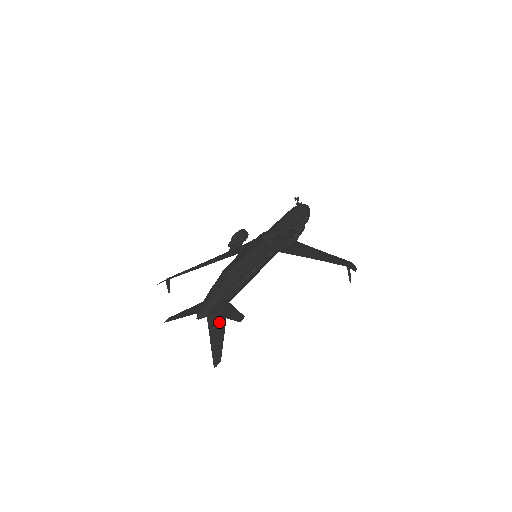
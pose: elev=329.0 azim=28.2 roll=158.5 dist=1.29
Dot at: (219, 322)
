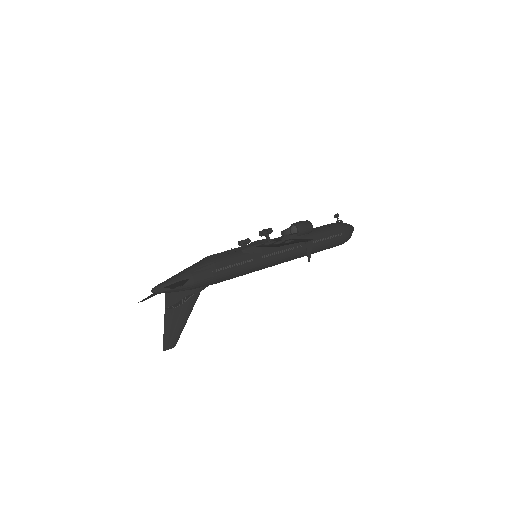
Dot at: (182, 305)
